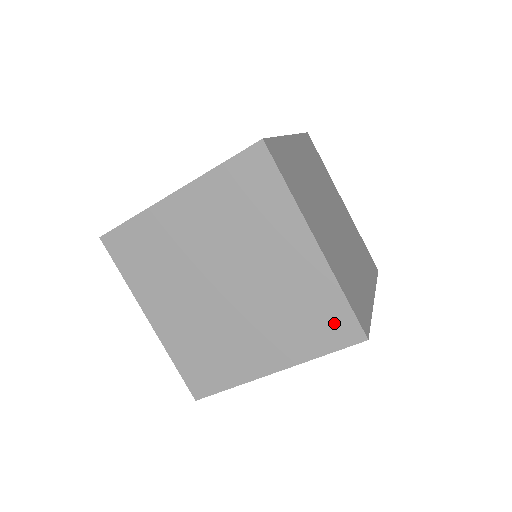
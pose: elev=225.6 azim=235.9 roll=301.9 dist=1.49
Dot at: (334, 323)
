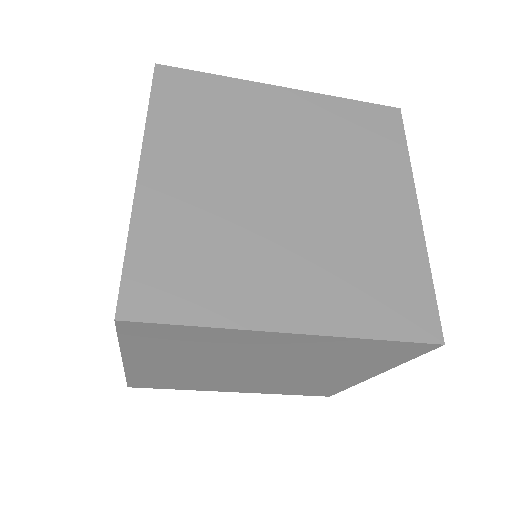
Dot at: (408, 303)
